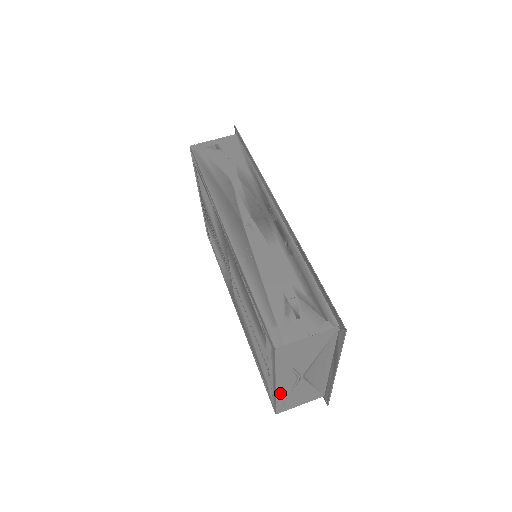
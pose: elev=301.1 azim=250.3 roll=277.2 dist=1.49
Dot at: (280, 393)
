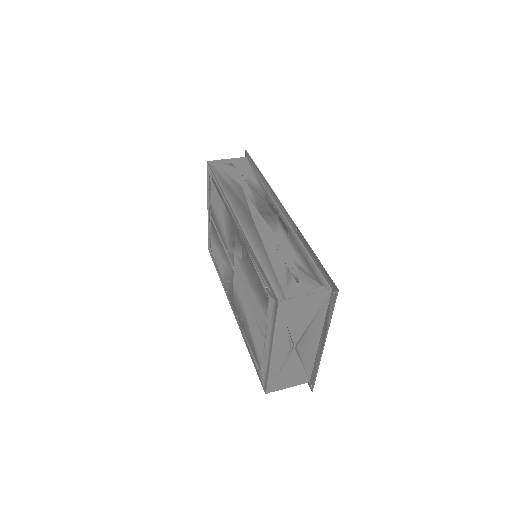
Dot at: (273, 364)
